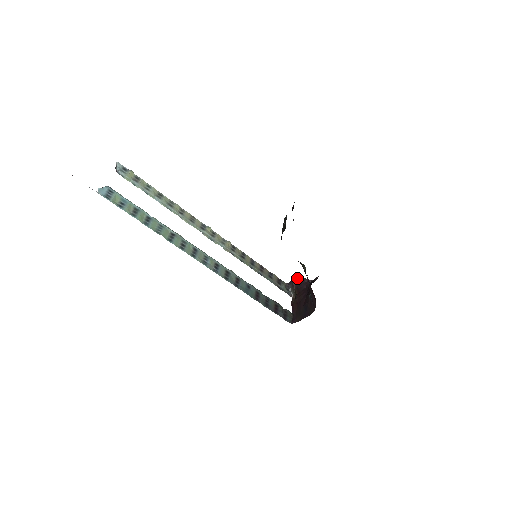
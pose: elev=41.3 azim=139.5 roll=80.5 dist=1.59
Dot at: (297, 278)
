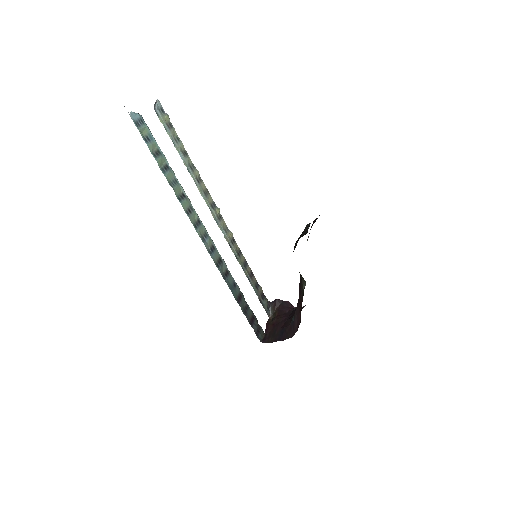
Dot at: (282, 300)
